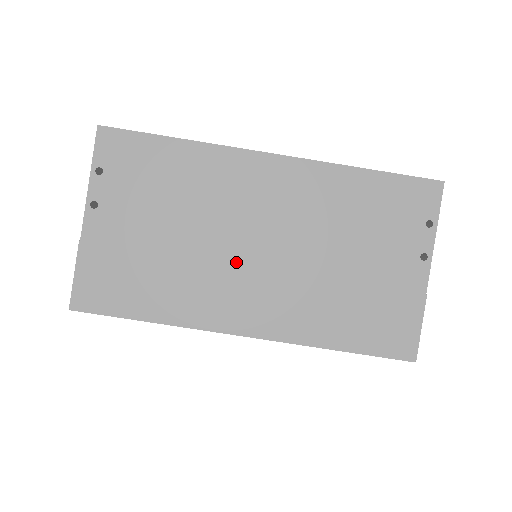
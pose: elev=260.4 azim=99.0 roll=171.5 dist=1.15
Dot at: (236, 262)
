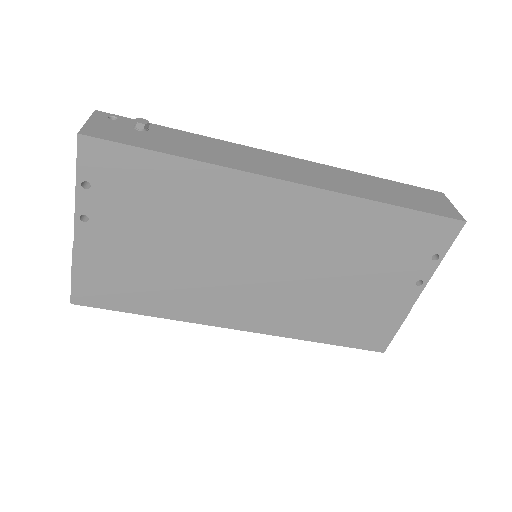
Dot at: (236, 277)
